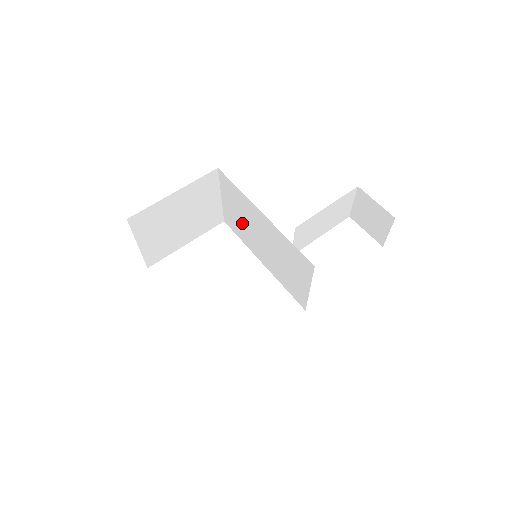
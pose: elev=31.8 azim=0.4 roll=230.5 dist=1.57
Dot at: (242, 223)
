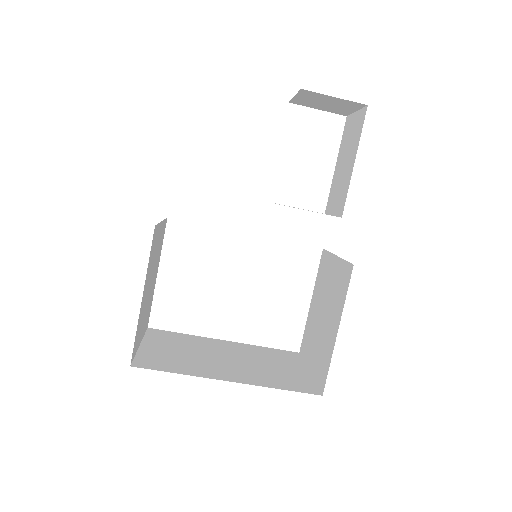
Dot at: occluded
